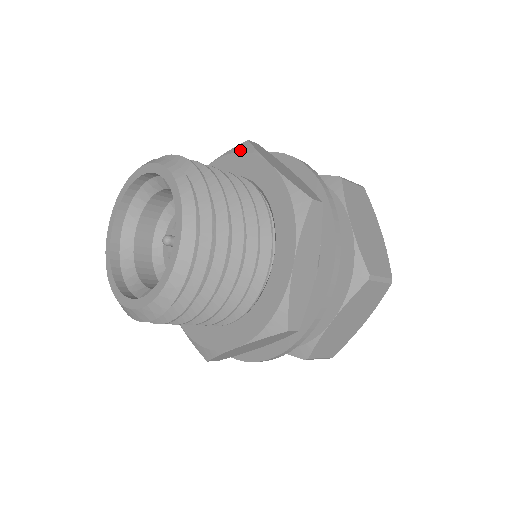
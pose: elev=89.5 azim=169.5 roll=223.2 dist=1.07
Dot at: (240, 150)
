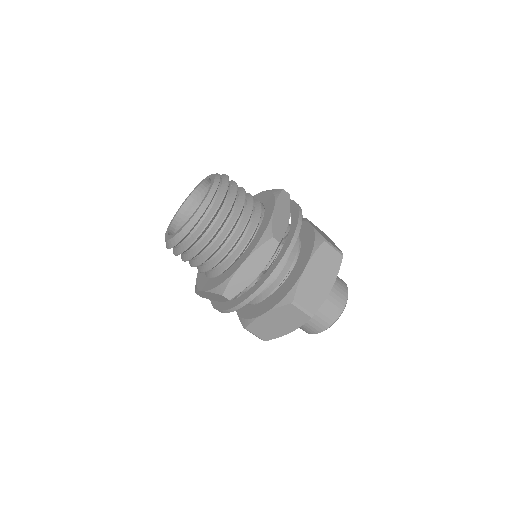
Dot at: (274, 192)
